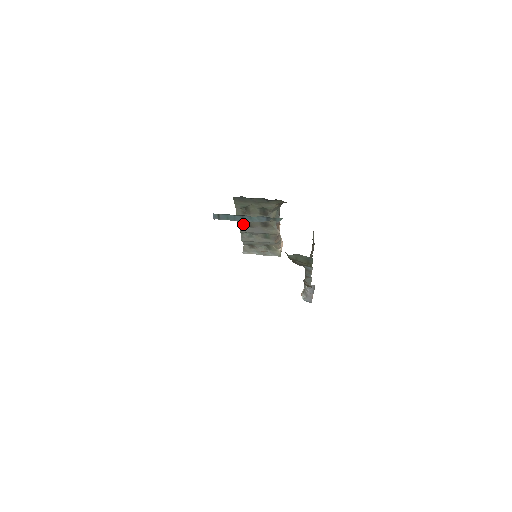
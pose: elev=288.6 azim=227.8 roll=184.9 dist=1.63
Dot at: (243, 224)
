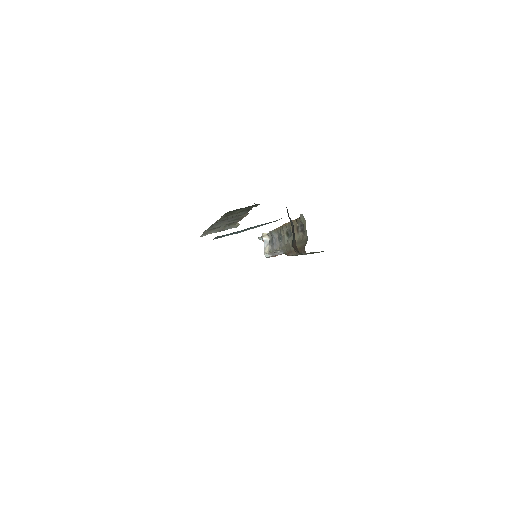
Dot at: (219, 221)
